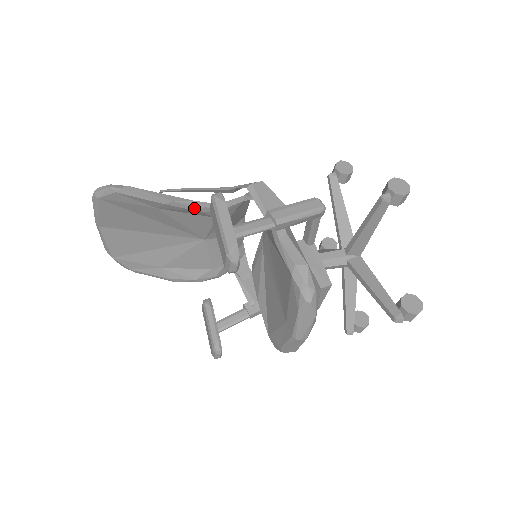
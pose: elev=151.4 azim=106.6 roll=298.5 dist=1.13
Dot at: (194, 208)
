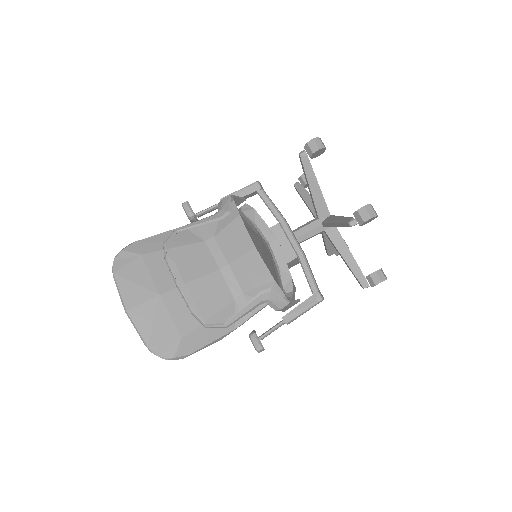
Dot at: (233, 327)
